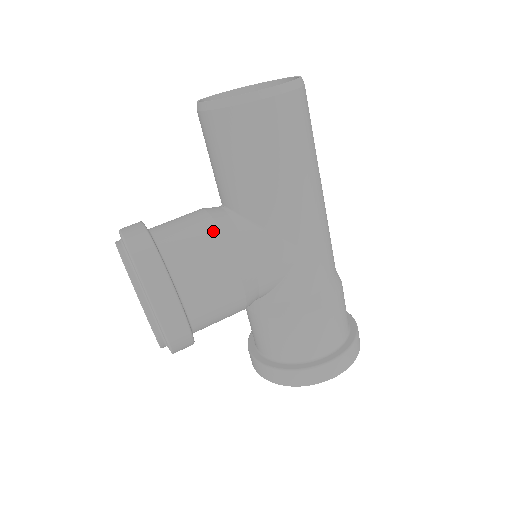
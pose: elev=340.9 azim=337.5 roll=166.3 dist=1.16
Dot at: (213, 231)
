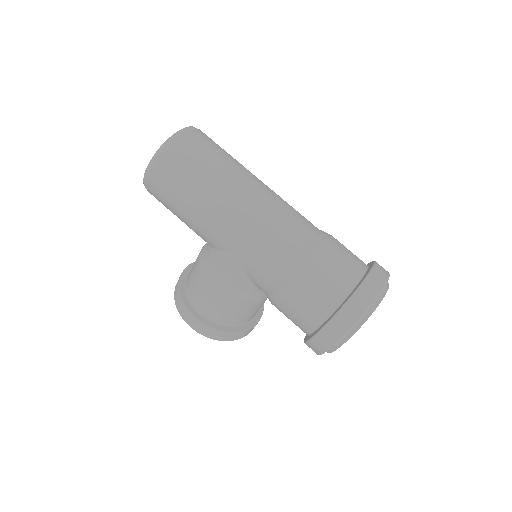
Dot at: (197, 261)
